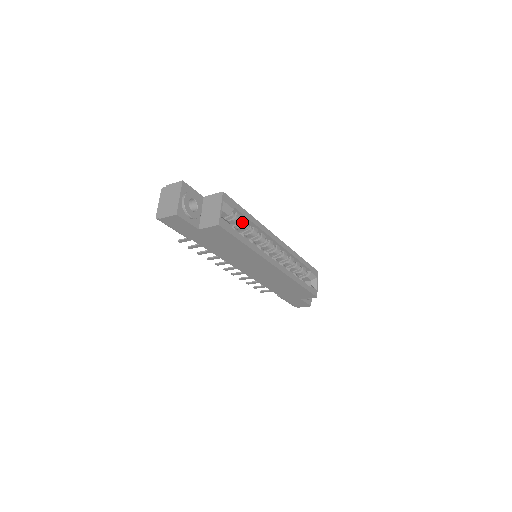
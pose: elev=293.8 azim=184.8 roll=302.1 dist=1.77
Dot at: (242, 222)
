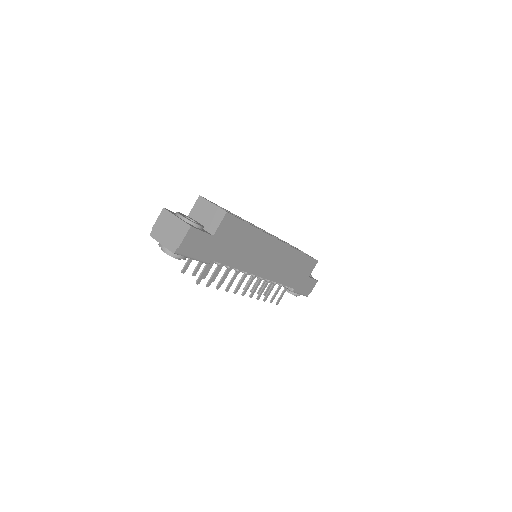
Dot at: occluded
